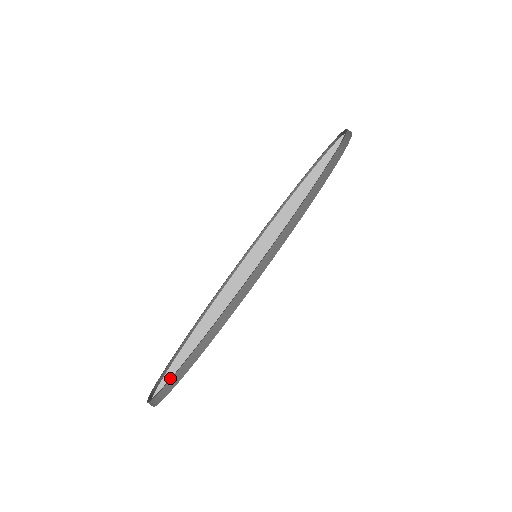
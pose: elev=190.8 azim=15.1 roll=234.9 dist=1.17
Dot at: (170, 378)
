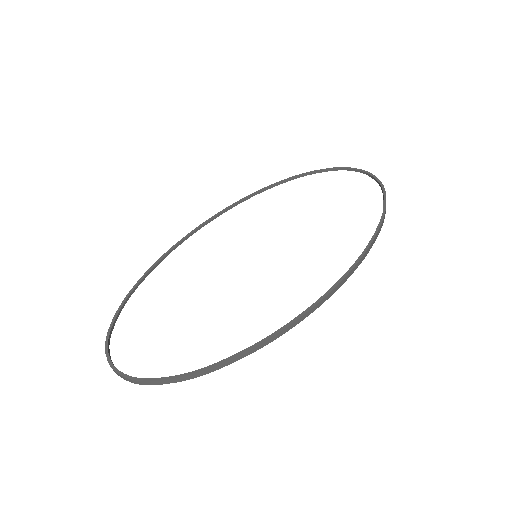
Dot at: (151, 361)
